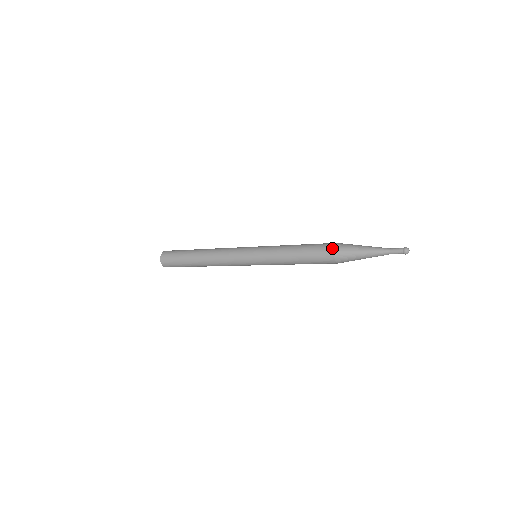
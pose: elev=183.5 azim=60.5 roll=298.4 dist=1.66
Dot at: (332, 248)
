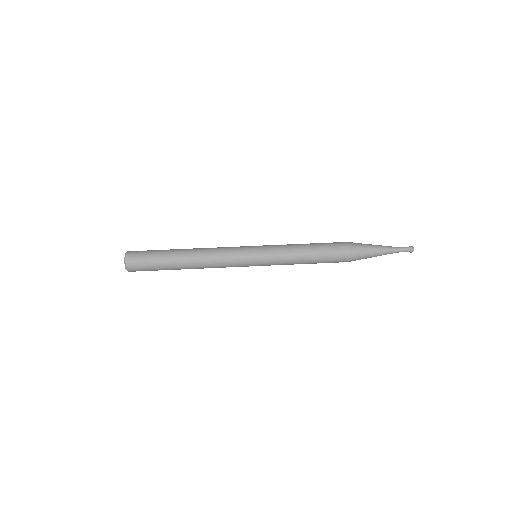
Dot at: (347, 259)
